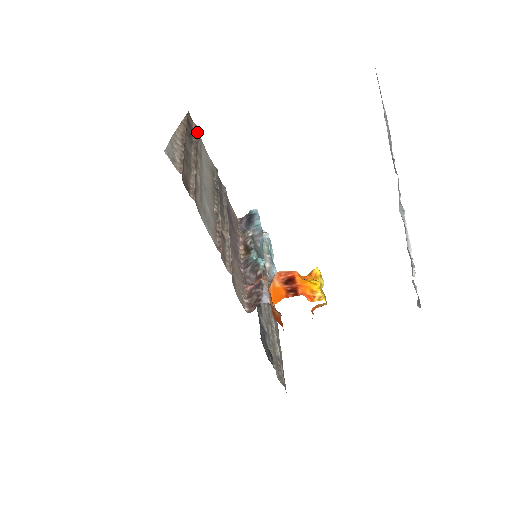
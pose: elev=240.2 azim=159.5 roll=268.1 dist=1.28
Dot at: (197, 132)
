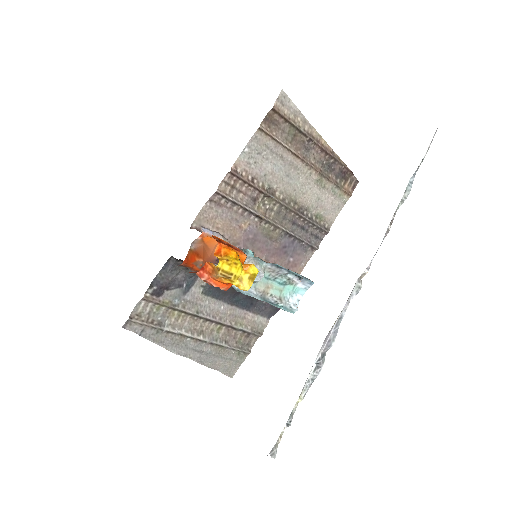
Dot at: (345, 192)
